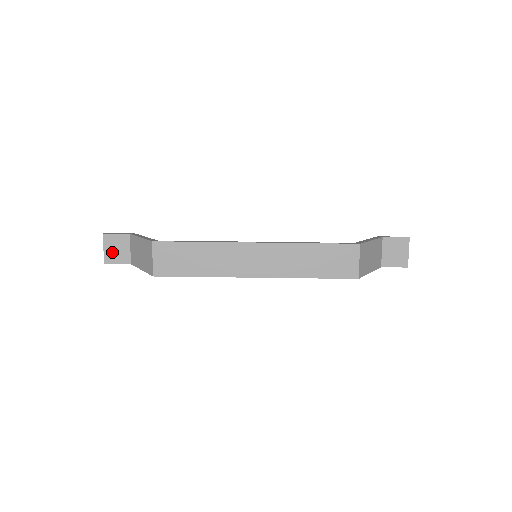
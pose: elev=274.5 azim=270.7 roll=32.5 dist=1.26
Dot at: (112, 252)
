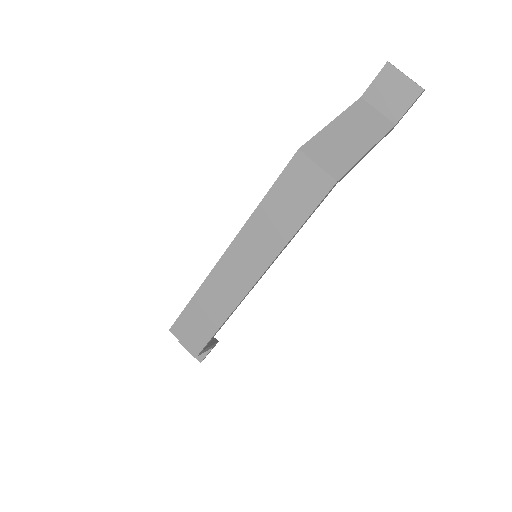
Dot at: occluded
